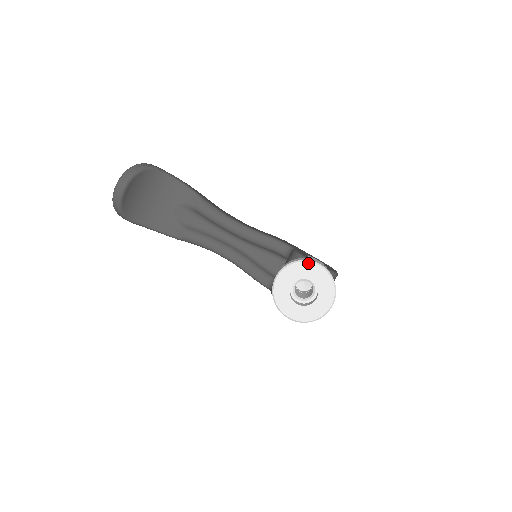
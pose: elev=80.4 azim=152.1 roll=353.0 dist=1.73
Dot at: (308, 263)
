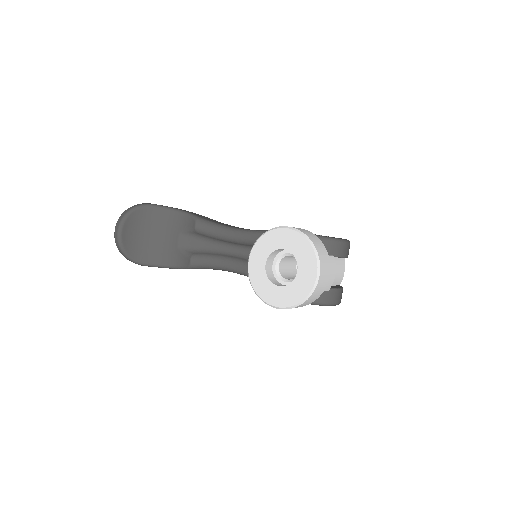
Dot at: (275, 230)
